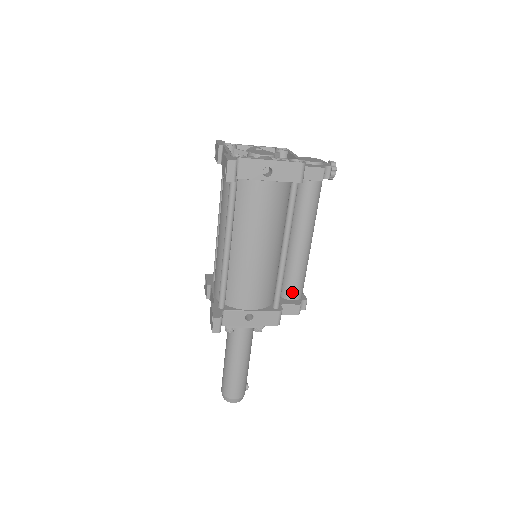
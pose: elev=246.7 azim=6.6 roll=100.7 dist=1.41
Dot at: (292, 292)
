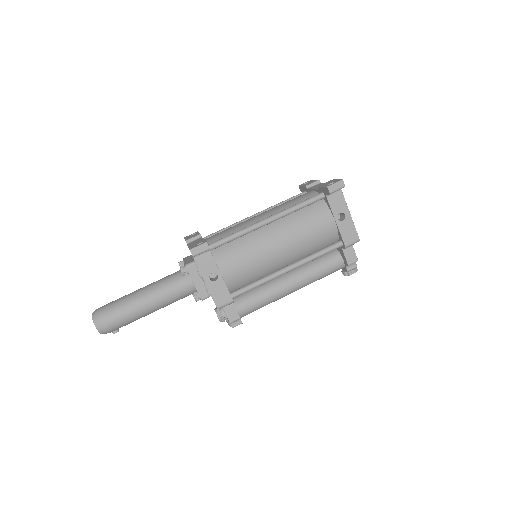
Dot at: (244, 305)
